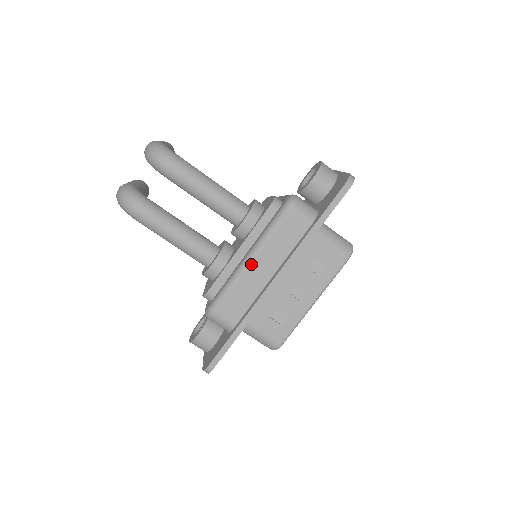
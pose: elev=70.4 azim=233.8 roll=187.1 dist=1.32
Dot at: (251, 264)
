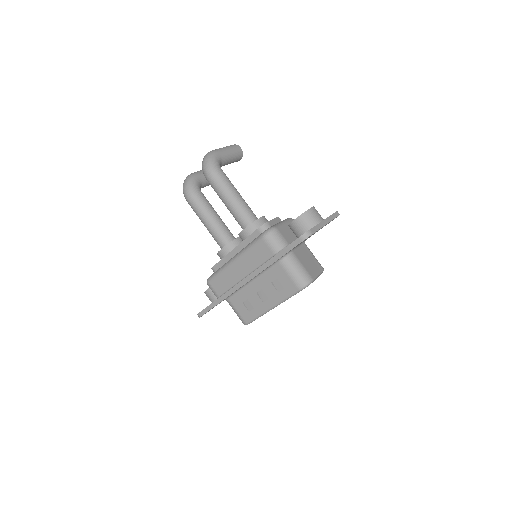
Dot at: (233, 263)
